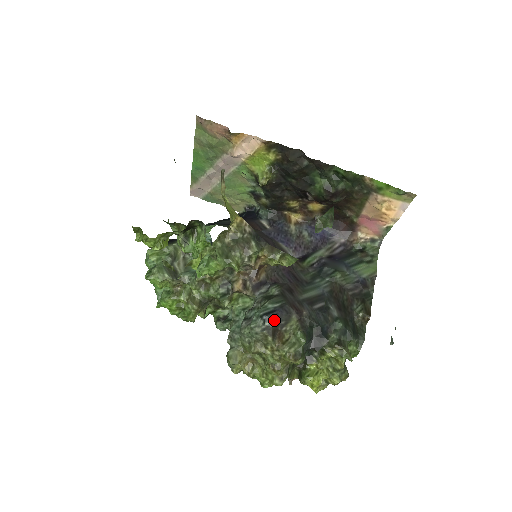
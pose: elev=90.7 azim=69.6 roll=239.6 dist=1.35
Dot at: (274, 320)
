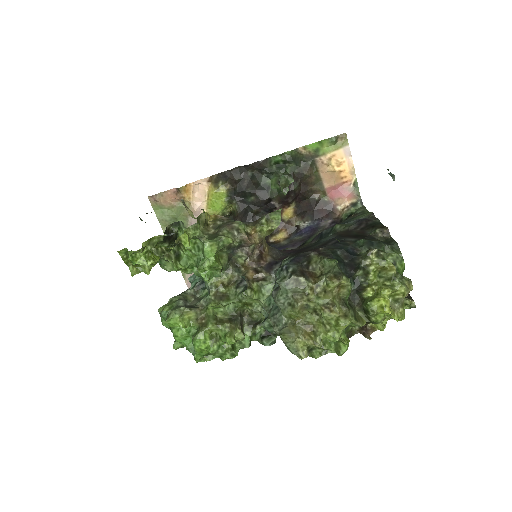
Dot at: (295, 264)
